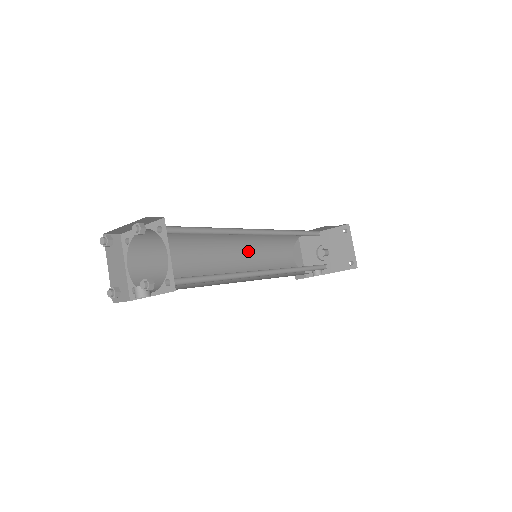
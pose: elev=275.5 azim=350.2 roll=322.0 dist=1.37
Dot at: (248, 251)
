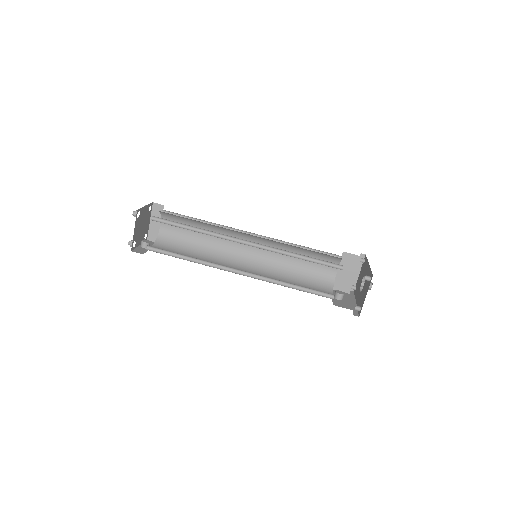
Dot at: occluded
